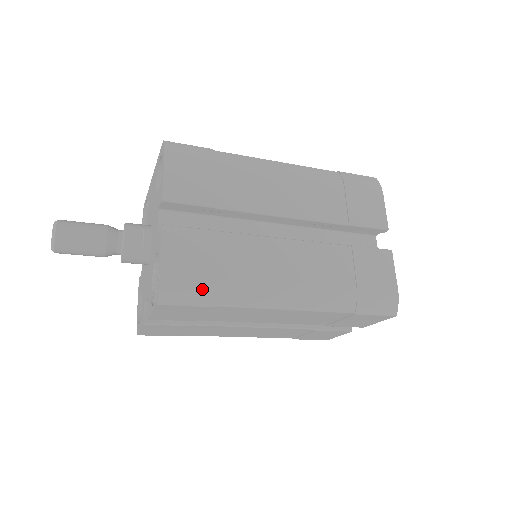
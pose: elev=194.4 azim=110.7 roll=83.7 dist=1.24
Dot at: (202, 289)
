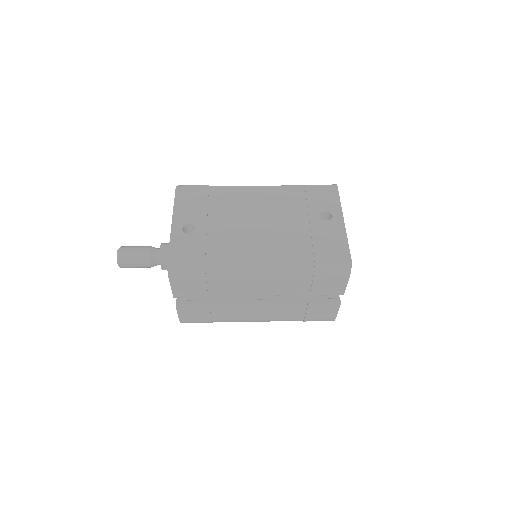
Dot at: (204, 322)
